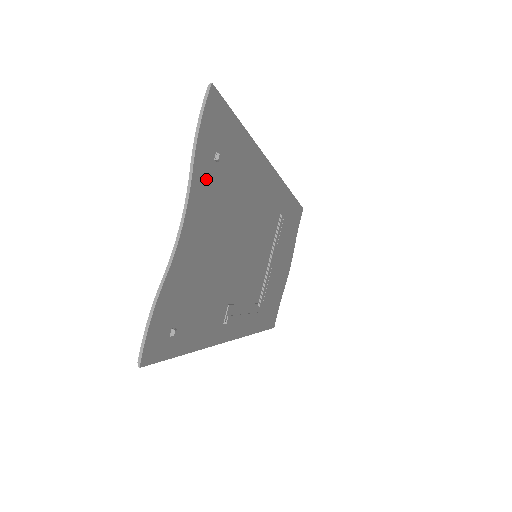
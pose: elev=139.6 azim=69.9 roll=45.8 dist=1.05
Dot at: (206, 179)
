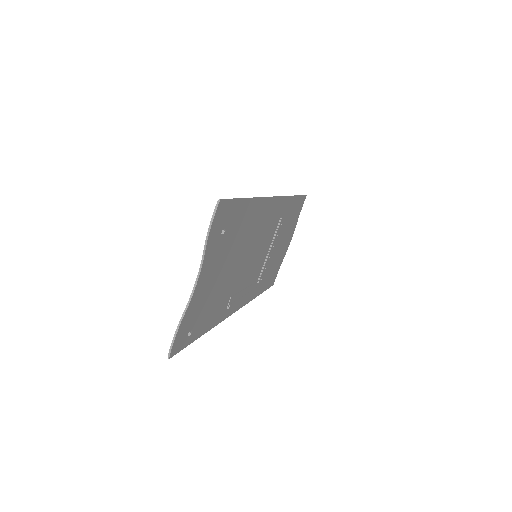
Dot at: (215, 248)
